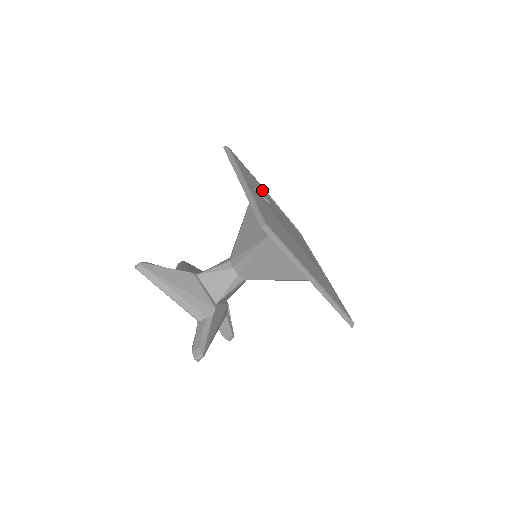
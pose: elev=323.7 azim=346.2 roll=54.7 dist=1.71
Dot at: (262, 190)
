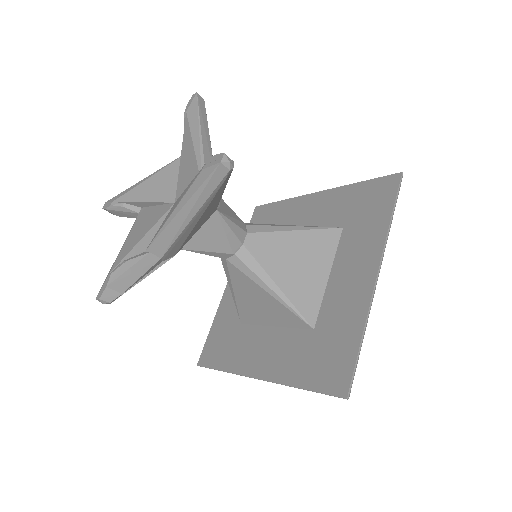
Dot at: occluded
